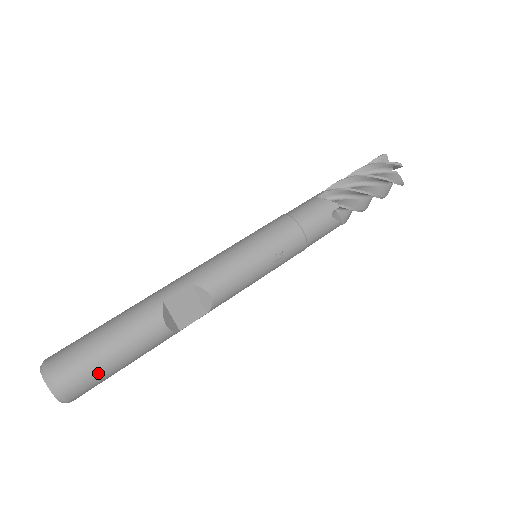
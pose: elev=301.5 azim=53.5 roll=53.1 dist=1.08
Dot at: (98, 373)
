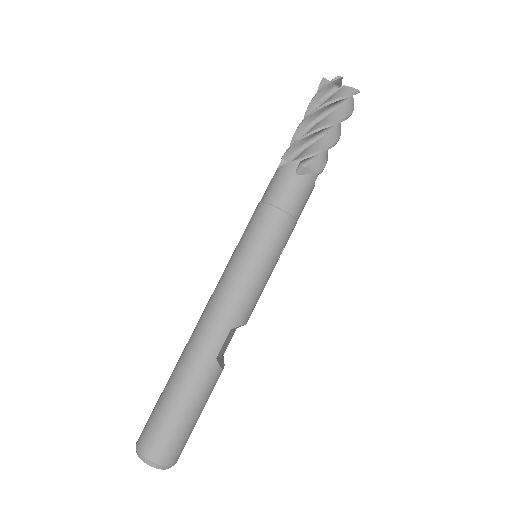
Dot at: (191, 432)
